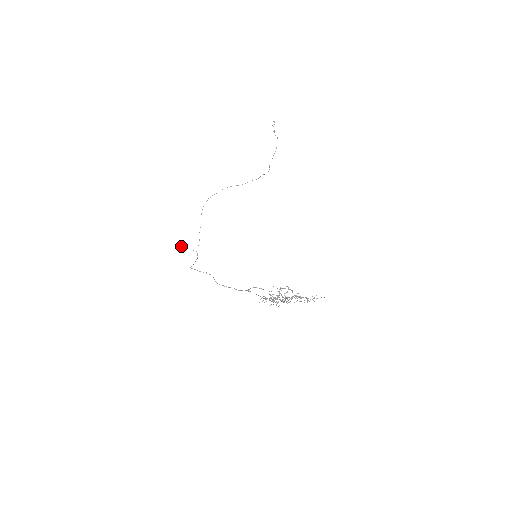
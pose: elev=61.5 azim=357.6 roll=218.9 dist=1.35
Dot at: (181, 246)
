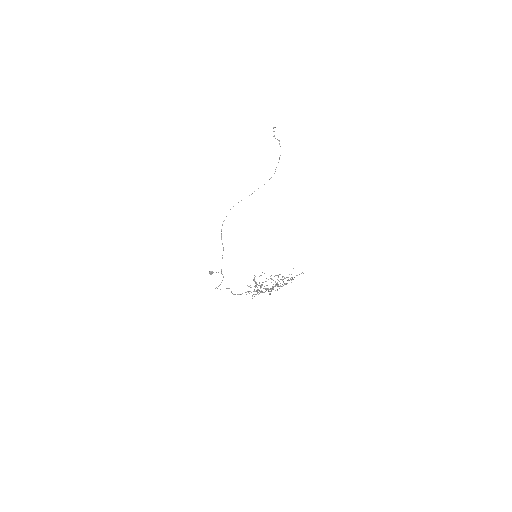
Dot at: (209, 273)
